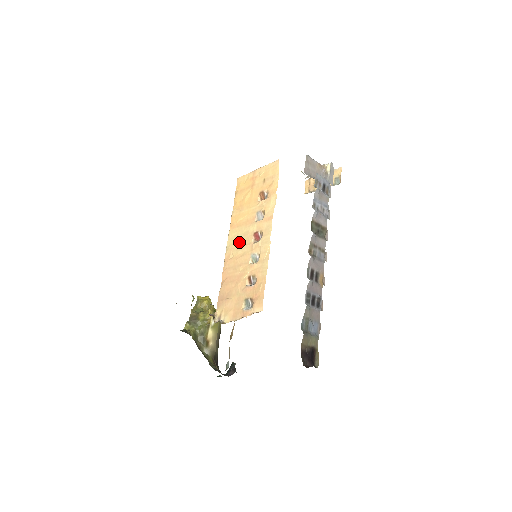
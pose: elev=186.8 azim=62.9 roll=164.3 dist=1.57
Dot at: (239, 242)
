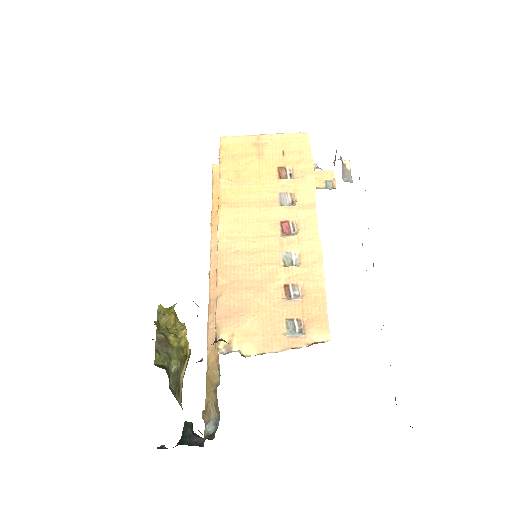
Dot at: (249, 230)
